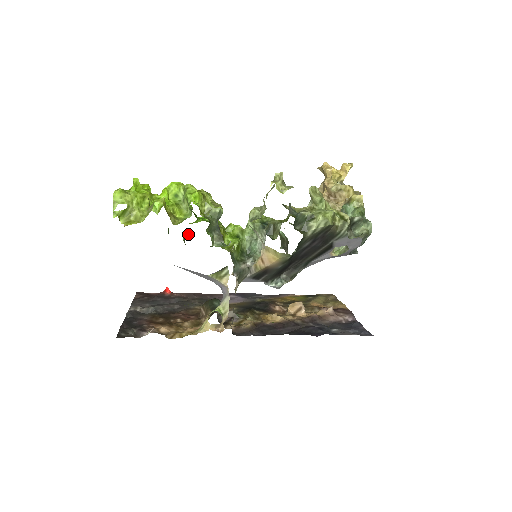
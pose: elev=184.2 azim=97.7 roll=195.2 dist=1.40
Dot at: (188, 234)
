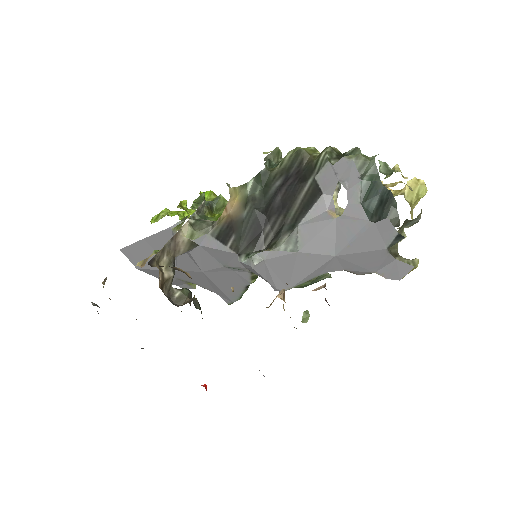
Dot at: occluded
